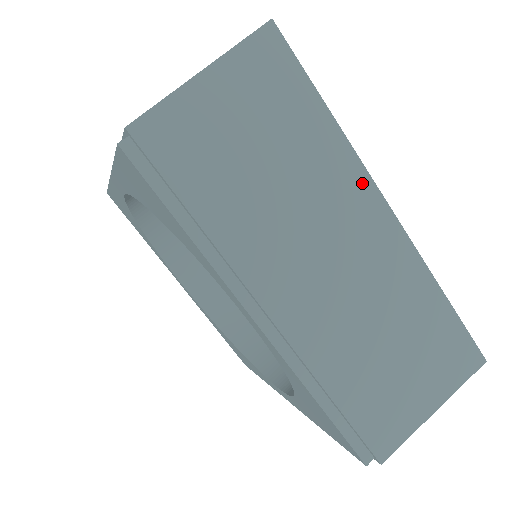
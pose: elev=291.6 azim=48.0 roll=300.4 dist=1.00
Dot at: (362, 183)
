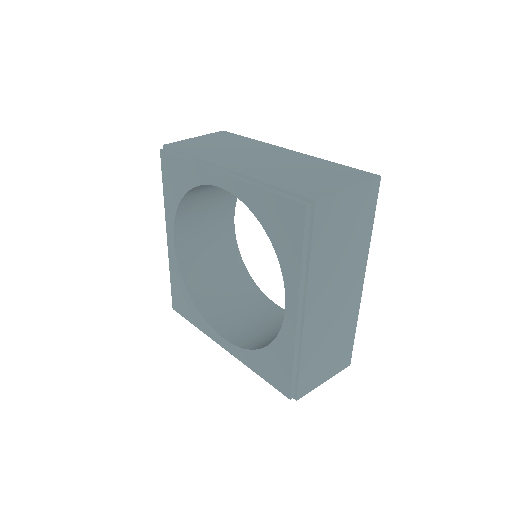
Dot at: (272, 147)
